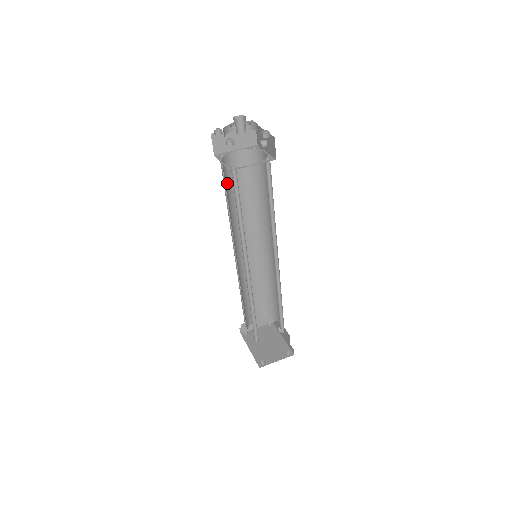
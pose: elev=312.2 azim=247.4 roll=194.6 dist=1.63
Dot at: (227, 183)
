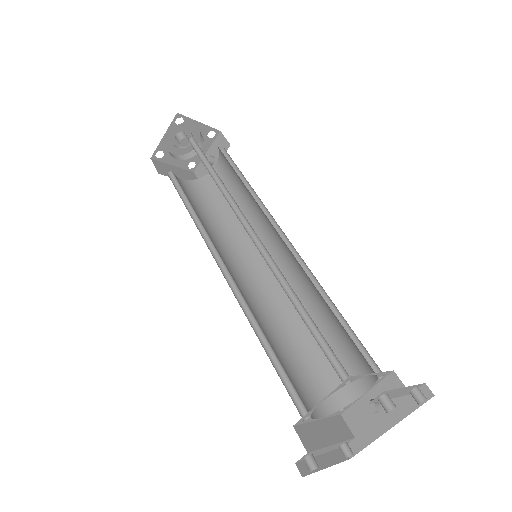
Dot at: (182, 189)
